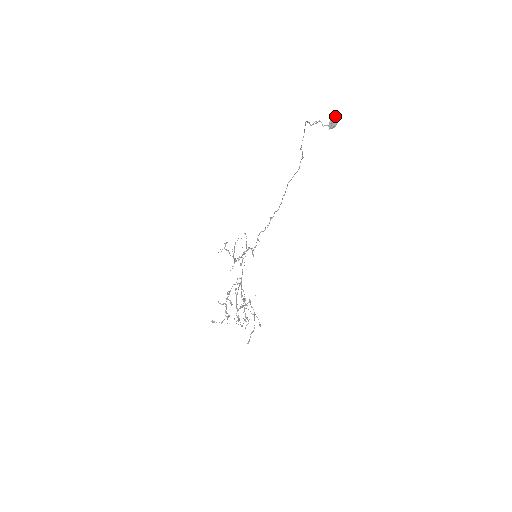
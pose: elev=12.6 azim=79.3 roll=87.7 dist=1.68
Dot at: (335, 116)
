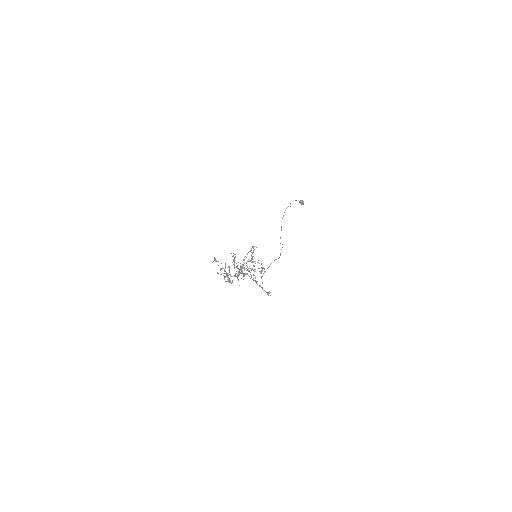
Dot at: occluded
